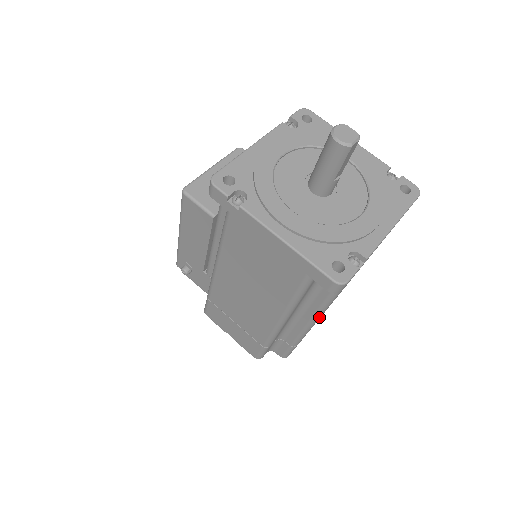
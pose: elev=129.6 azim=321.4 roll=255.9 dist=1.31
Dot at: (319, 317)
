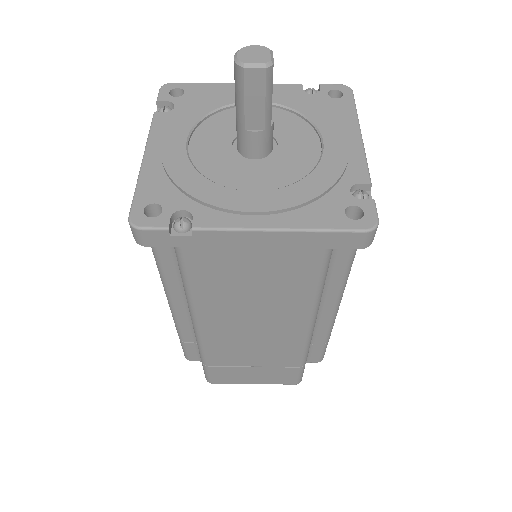
Dot at: (196, 319)
